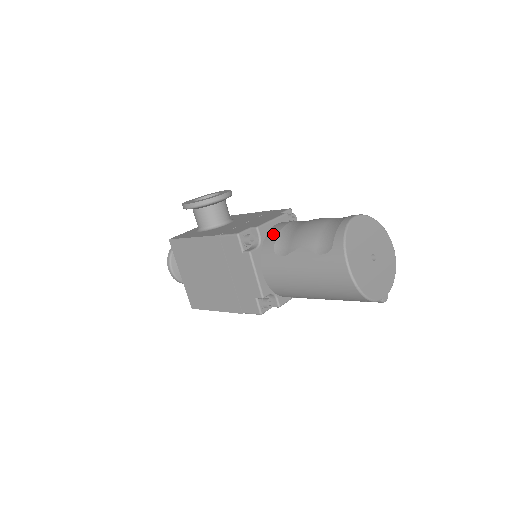
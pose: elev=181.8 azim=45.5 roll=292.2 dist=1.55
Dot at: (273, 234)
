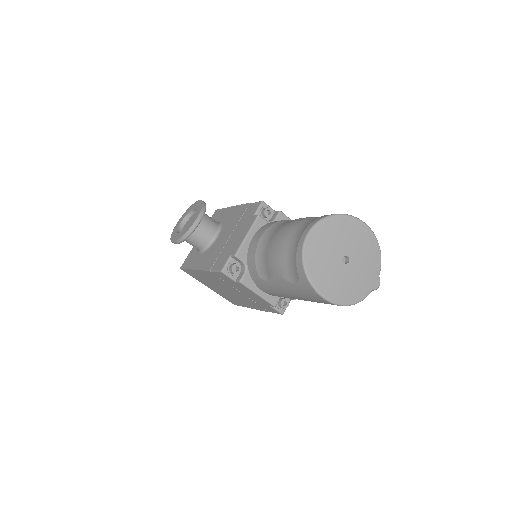
Dot at: (251, 257)
